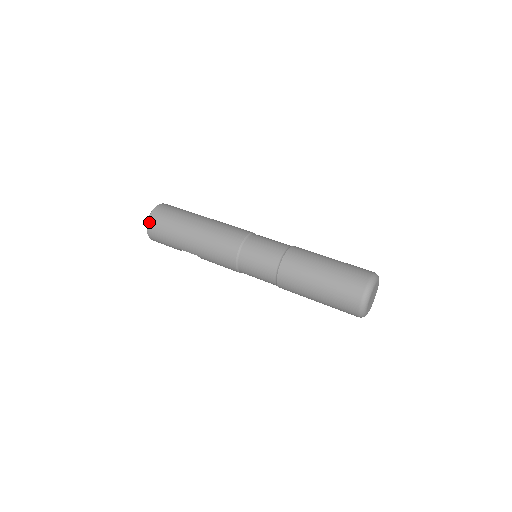
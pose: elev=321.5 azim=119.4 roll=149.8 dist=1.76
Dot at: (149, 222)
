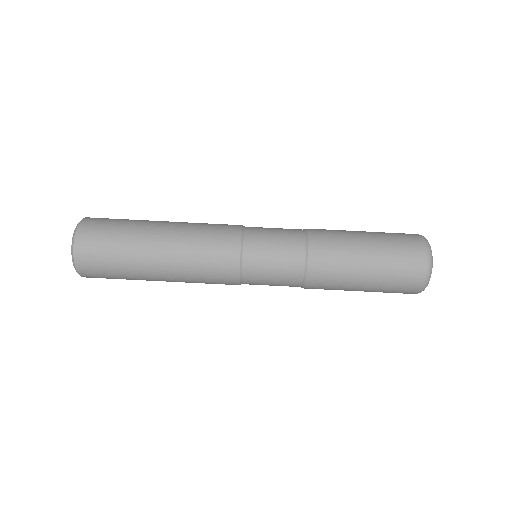
Dot at: occluded
